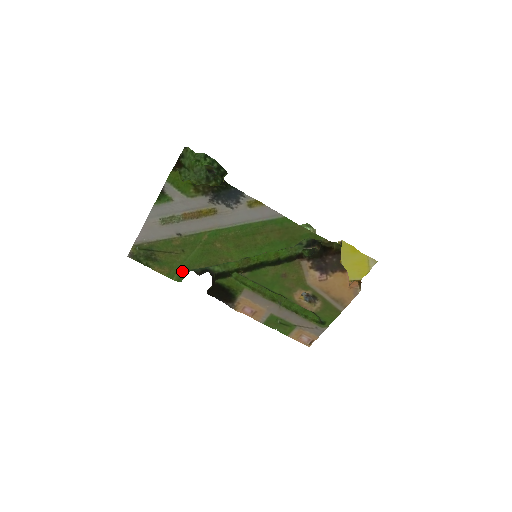
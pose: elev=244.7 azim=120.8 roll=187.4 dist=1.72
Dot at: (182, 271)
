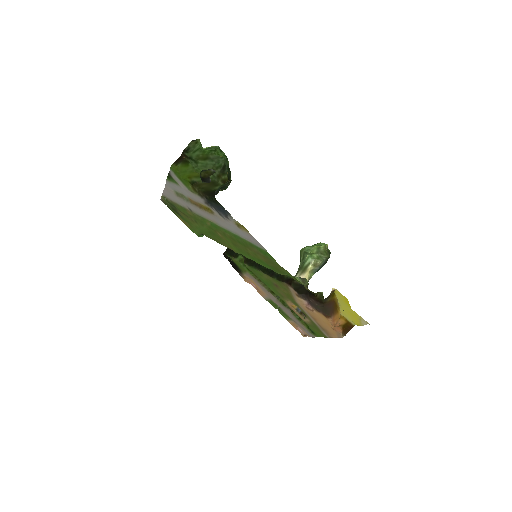
Dot at: (199, 232)
